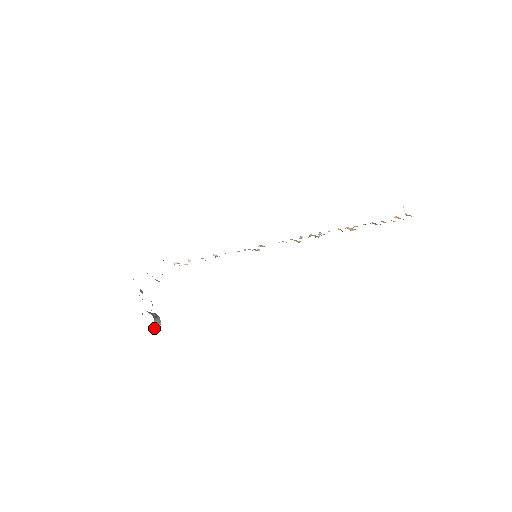
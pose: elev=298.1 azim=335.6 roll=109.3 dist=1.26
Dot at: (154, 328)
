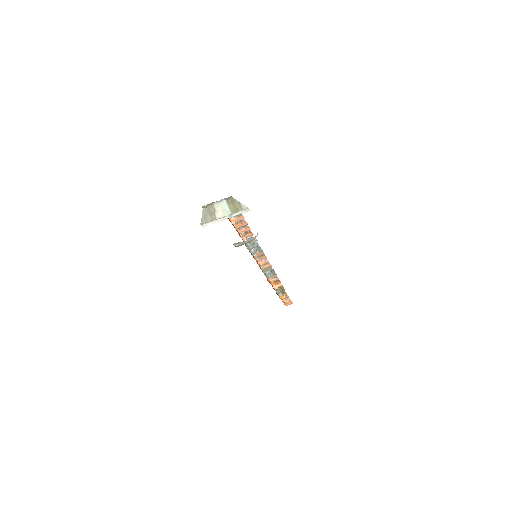
Dot at: (257, 233)
